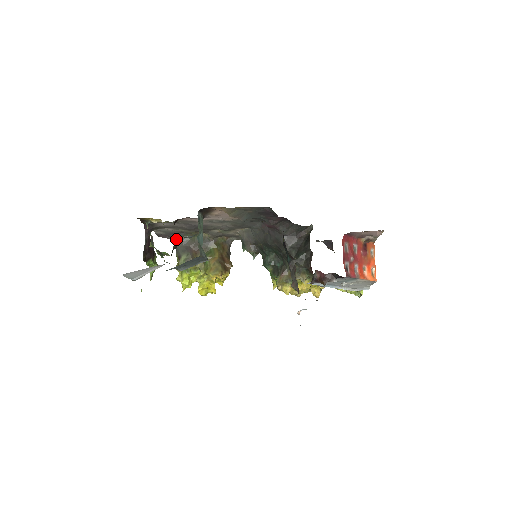
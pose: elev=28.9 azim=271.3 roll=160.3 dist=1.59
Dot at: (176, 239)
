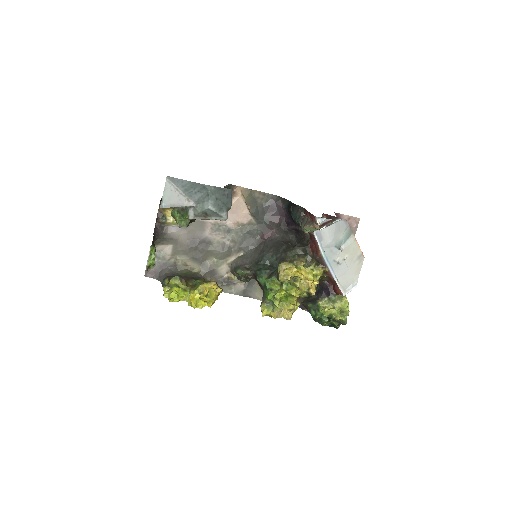
Dot at: (165, 273)
